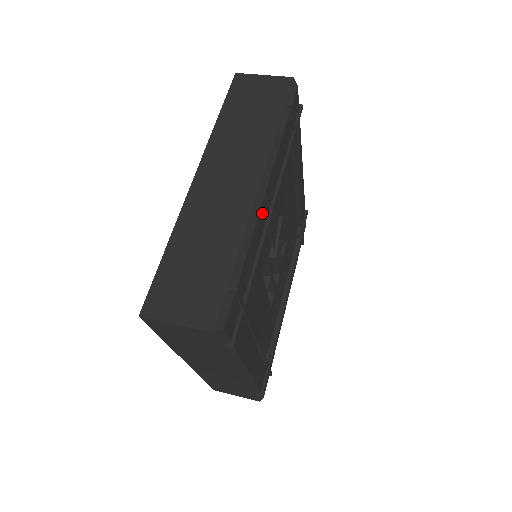
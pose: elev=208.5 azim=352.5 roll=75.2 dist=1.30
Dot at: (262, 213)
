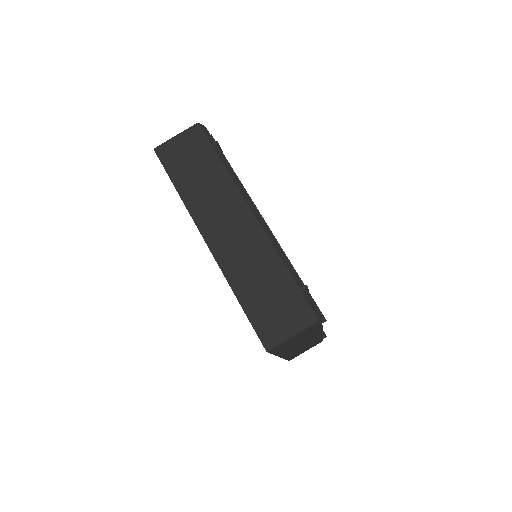
Dot at: occluded
